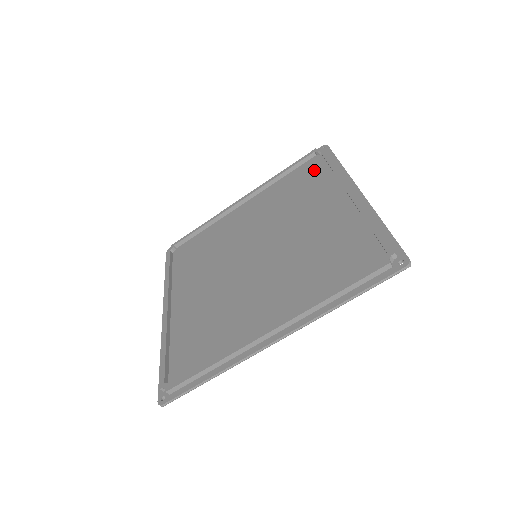
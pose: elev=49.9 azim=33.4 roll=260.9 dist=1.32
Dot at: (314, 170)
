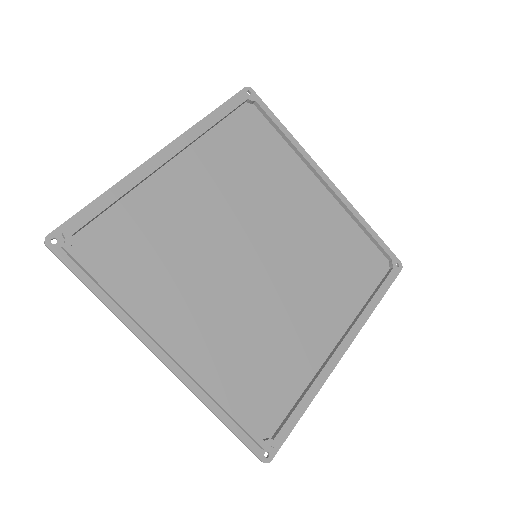
Dot at: (369, 272)
